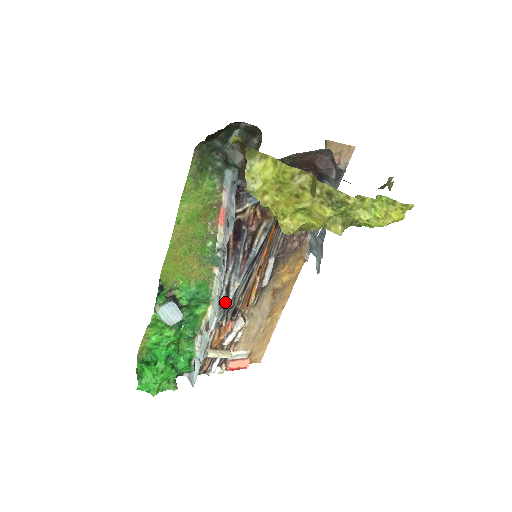
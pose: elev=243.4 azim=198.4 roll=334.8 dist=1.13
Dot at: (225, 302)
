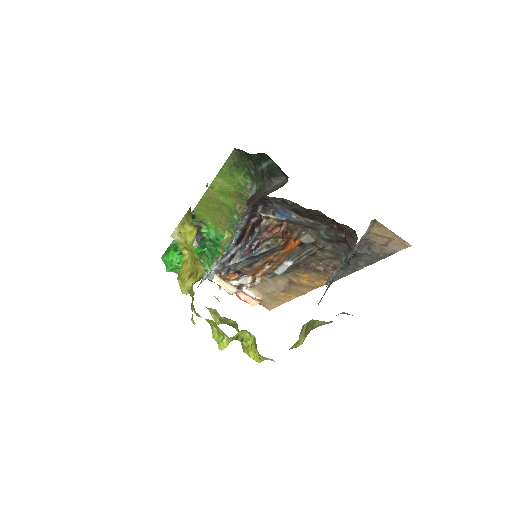
Dot at: (226, 263)
